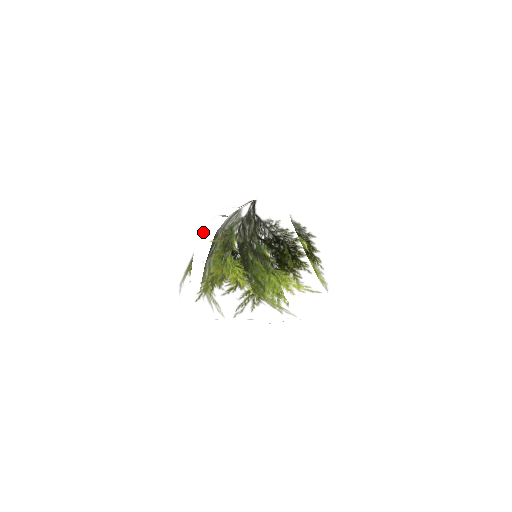
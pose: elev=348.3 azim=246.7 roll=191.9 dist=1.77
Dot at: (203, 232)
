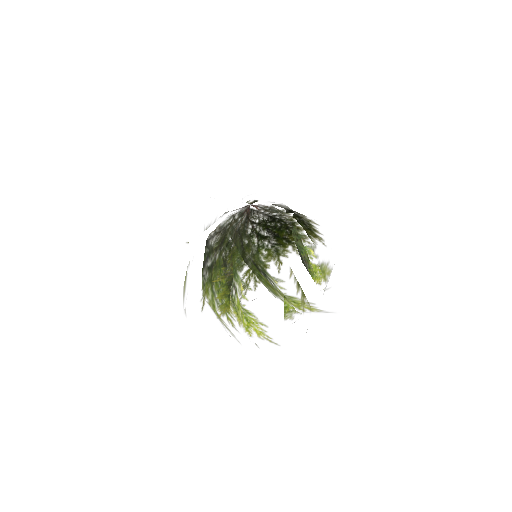
Dot at: (202, 273)
